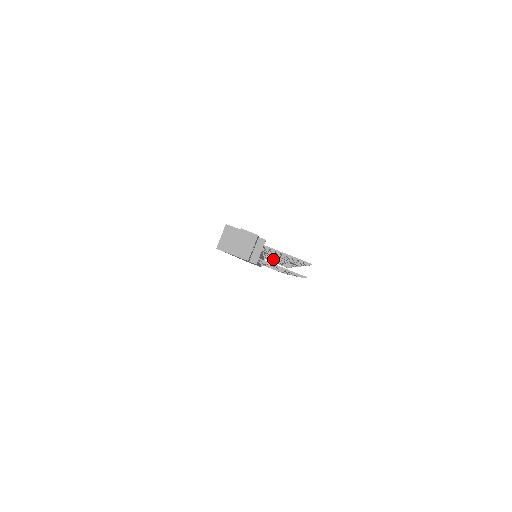
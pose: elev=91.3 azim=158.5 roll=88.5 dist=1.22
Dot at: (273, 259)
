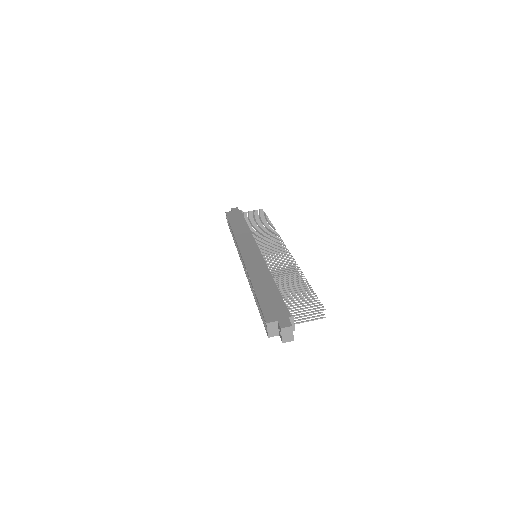
Dot at: (264, 241)
